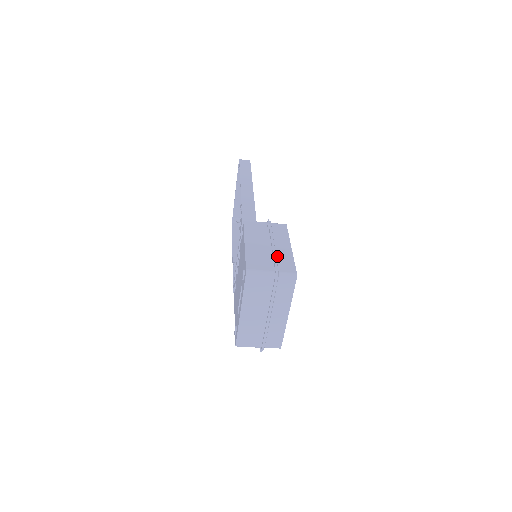
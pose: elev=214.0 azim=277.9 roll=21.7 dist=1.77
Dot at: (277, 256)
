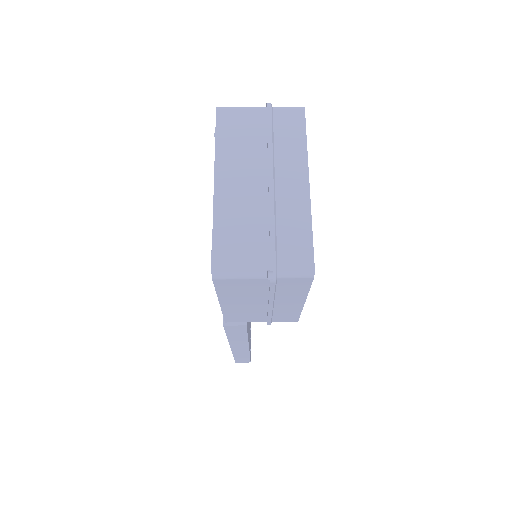
Dot at: occluded
